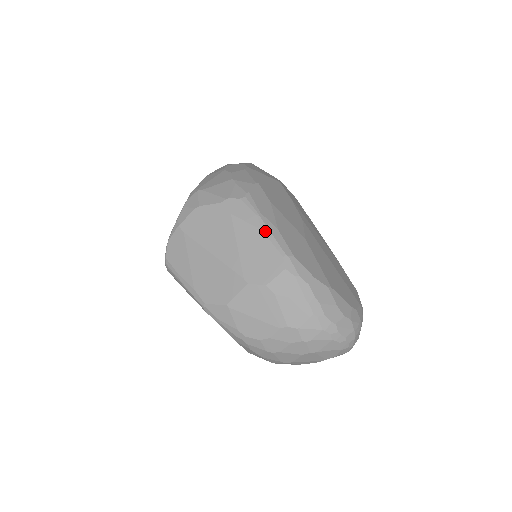
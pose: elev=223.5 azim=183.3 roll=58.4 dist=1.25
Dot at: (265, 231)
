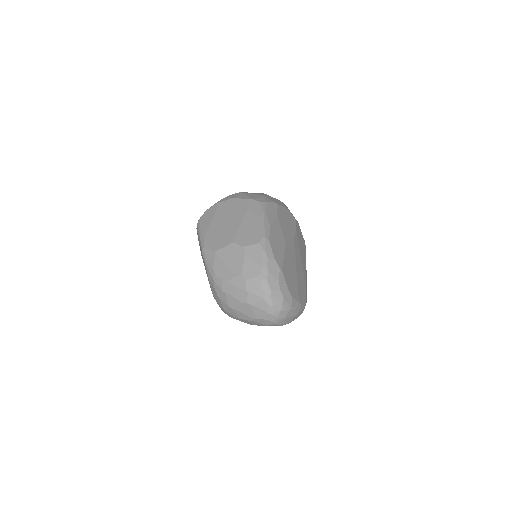
Dot at: (261, 221)
